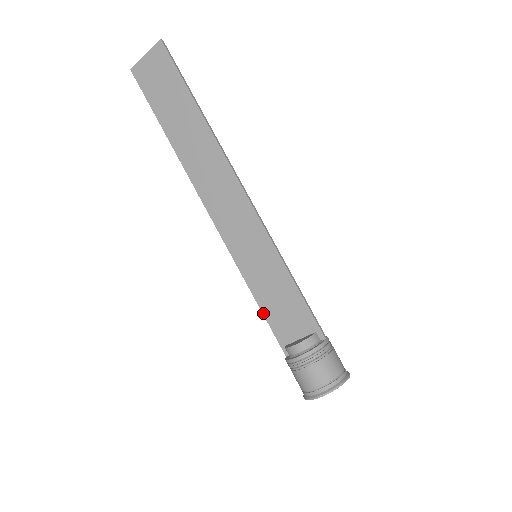
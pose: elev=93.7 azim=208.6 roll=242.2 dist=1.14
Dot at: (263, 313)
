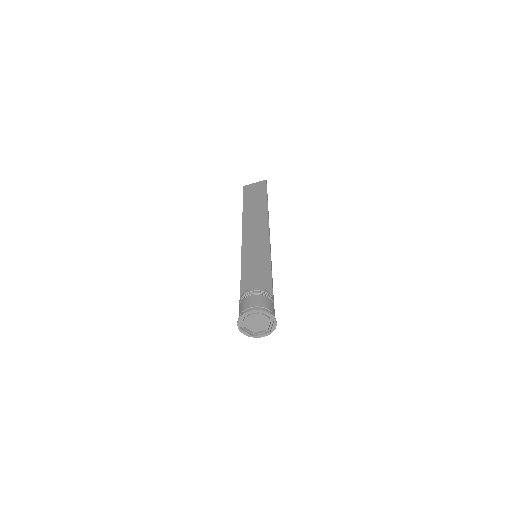
Dot at: (241, 281)
